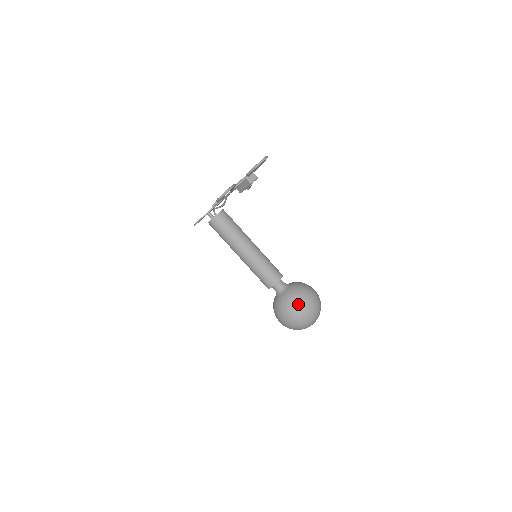
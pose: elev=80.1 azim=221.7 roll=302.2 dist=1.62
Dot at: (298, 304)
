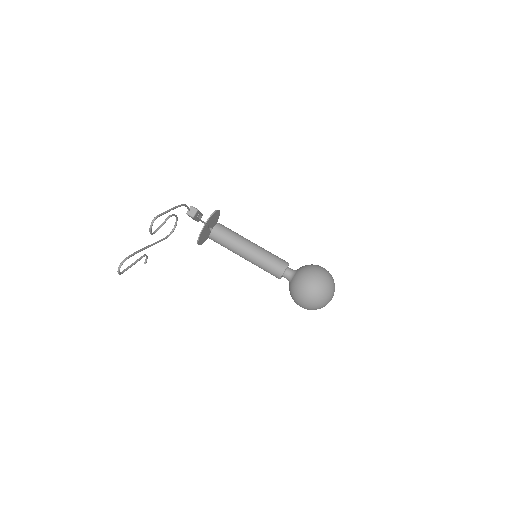
Dot at: (303, 290)
